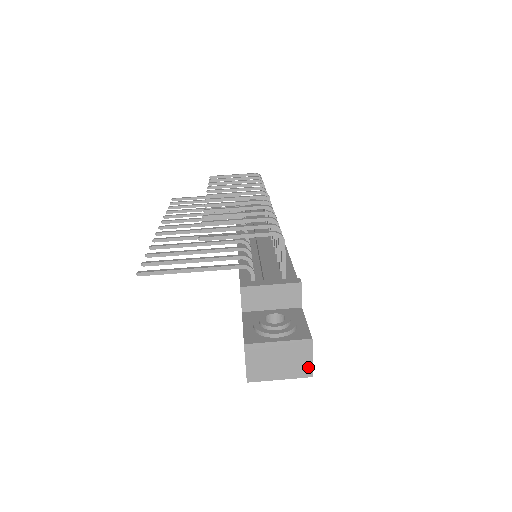
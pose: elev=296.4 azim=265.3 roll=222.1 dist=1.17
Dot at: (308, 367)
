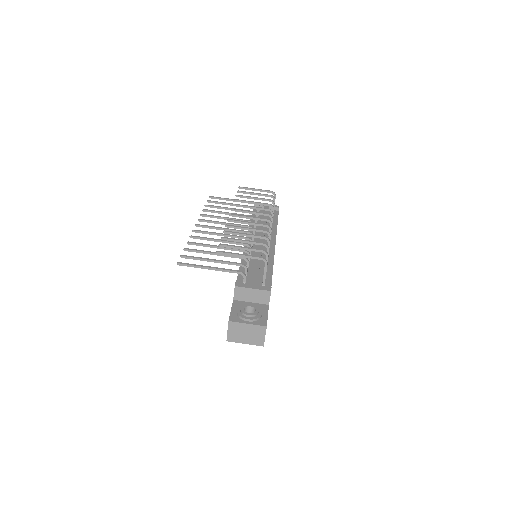
Dot at: (262, 341)
